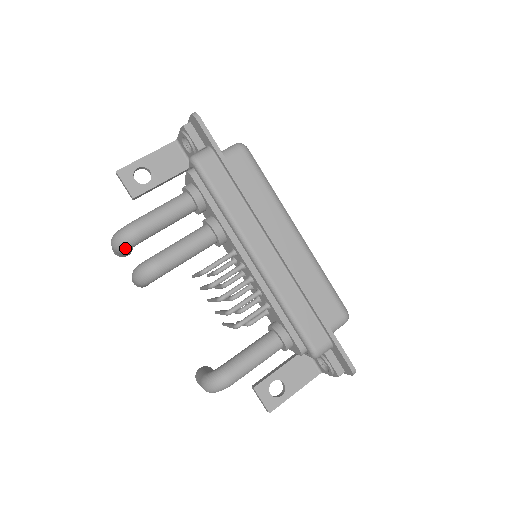
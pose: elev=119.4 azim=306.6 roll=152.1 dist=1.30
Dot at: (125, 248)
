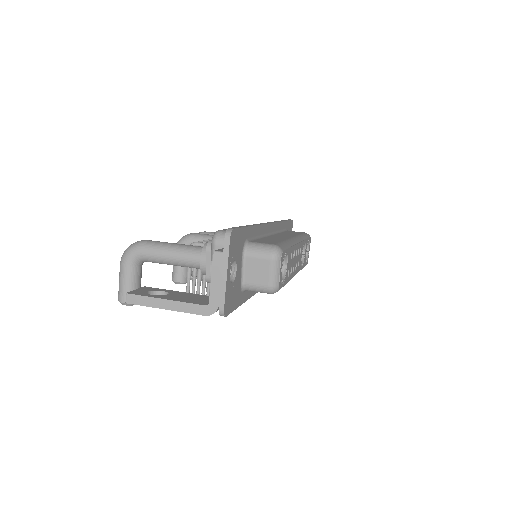
Dot at: occluded
